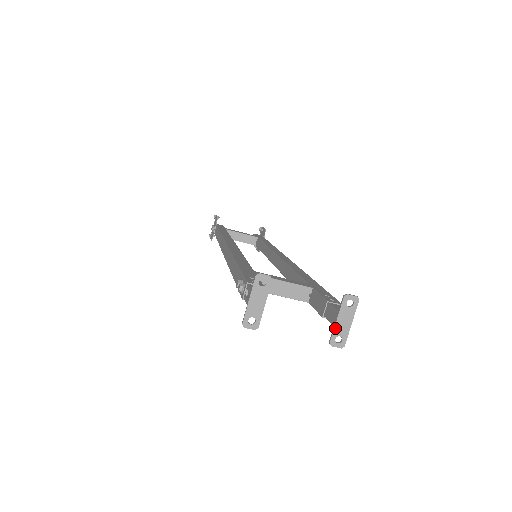
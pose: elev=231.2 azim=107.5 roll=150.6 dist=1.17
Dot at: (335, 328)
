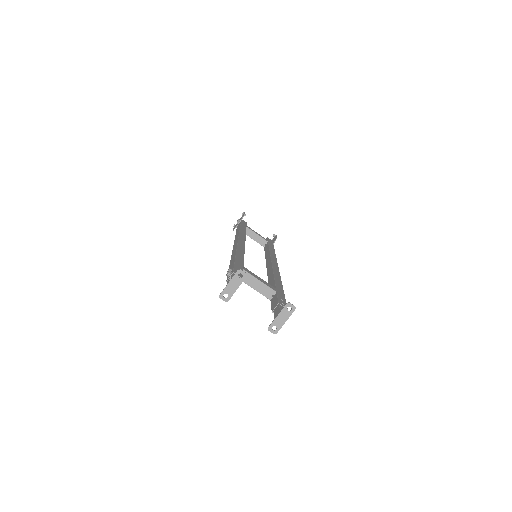
Dot at: (275, 320)
